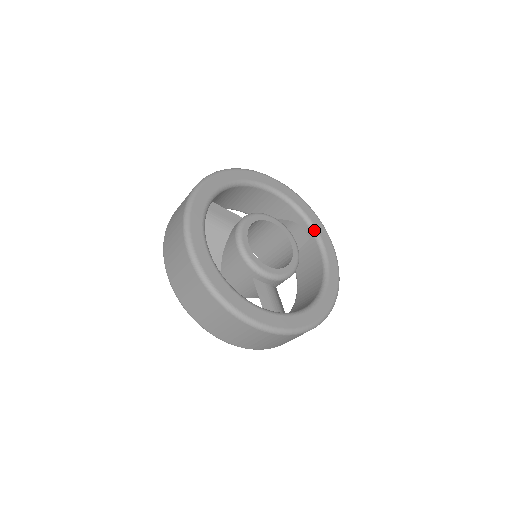
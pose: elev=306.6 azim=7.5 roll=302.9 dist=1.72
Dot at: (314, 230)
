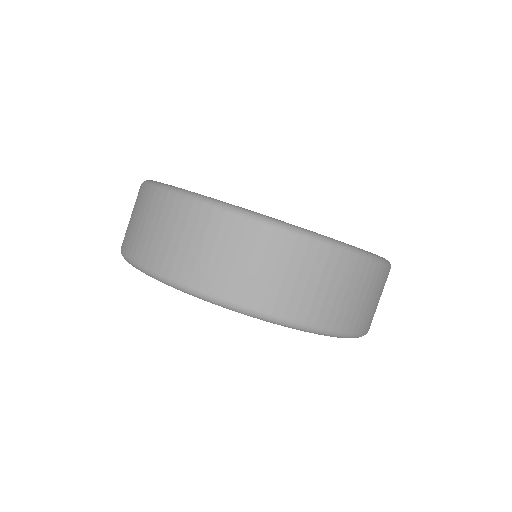
Dot at: occluded
